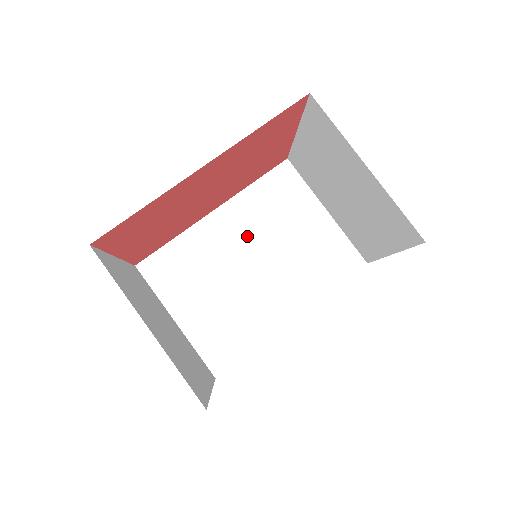
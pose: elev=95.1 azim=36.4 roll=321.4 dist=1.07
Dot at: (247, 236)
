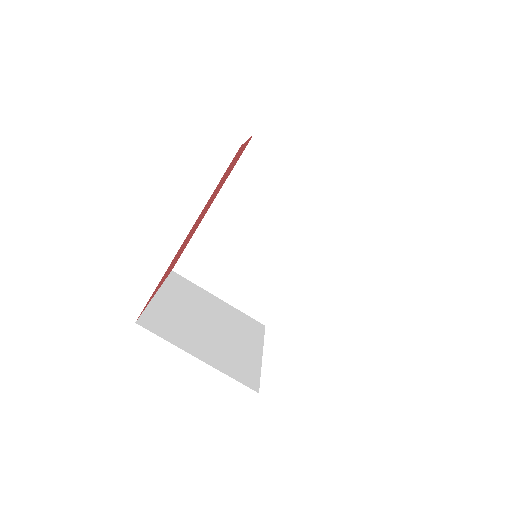
Dot at: (246, 216)
